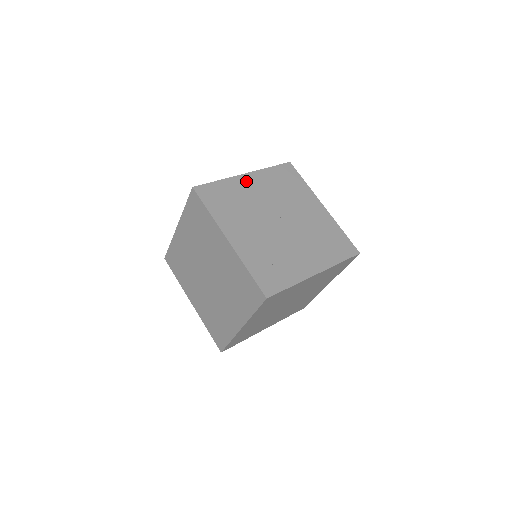
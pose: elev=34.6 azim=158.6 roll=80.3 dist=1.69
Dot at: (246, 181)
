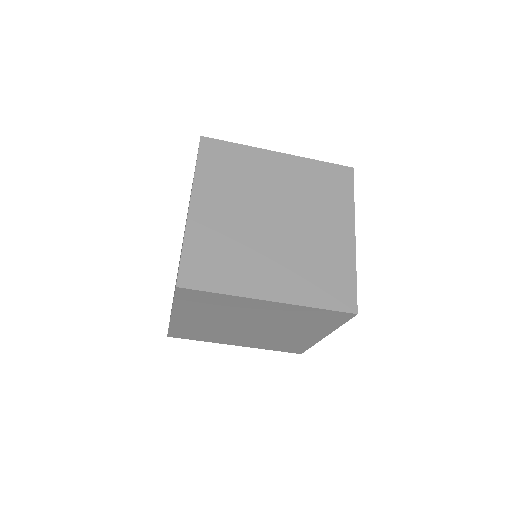
Dot at: (272, 160)
